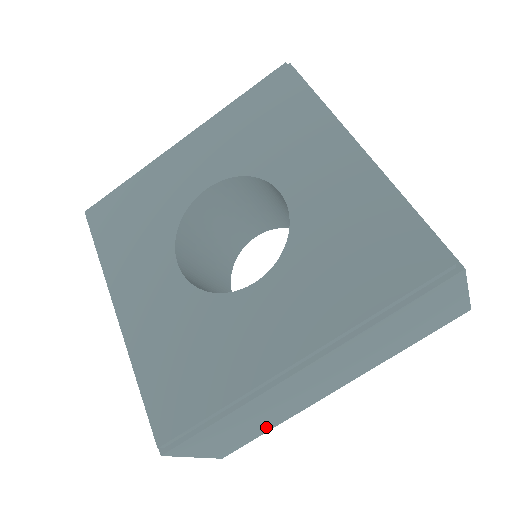
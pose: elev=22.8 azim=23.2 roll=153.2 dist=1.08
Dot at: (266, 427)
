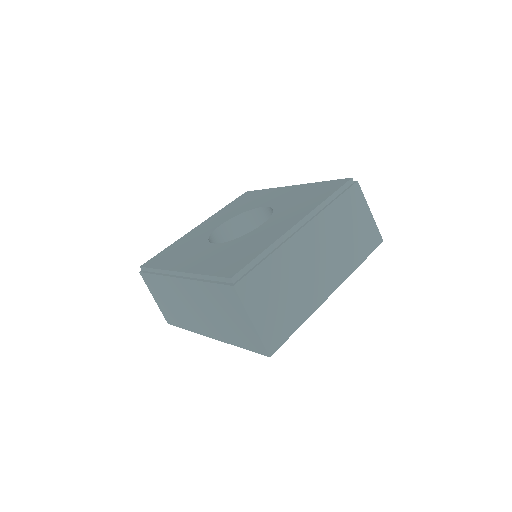
Dot at: (294, 318)
